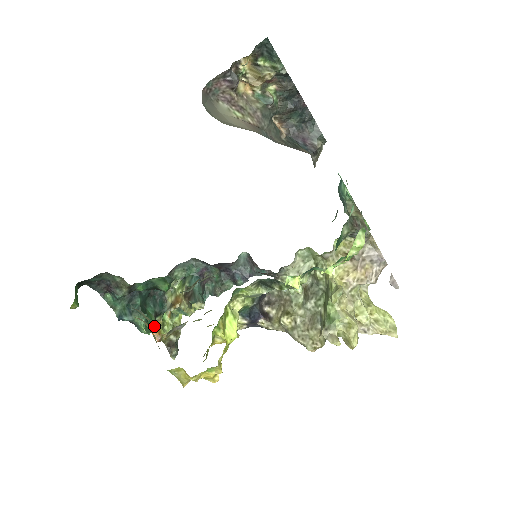
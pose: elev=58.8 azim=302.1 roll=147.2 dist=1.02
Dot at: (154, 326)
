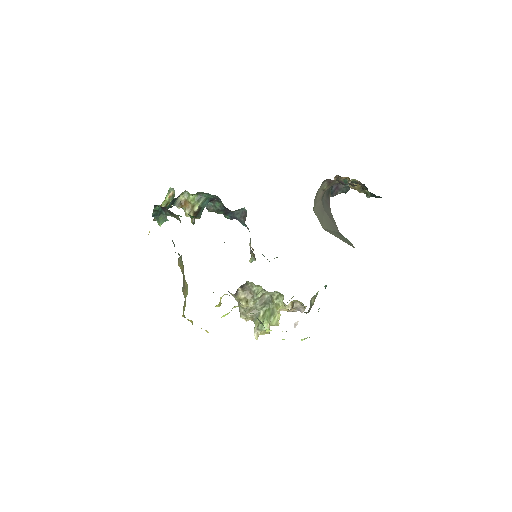
Dot at: occluded
